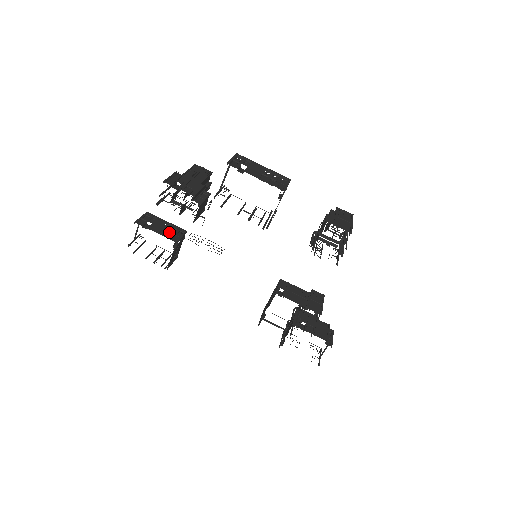
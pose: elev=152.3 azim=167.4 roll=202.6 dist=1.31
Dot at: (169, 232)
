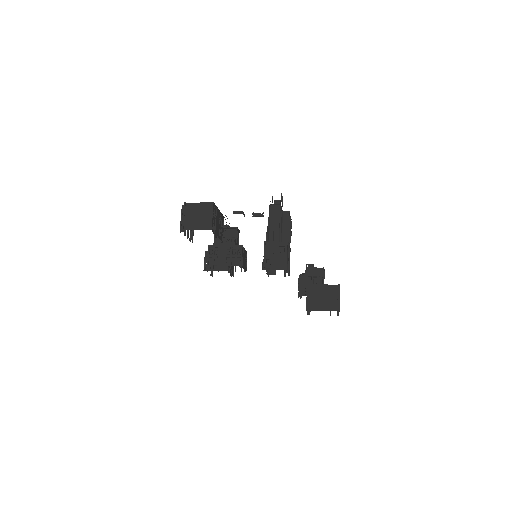
Dot at: (220, 228)
